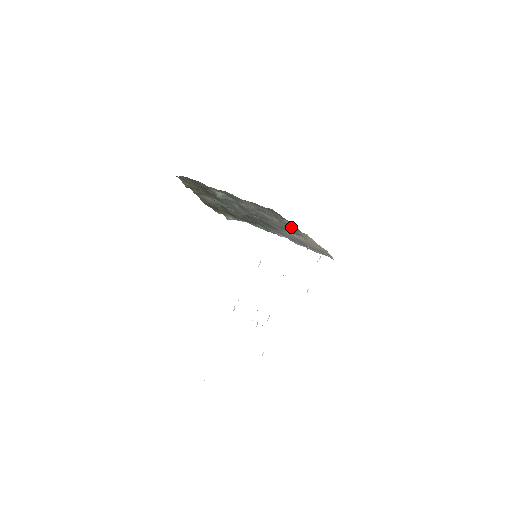
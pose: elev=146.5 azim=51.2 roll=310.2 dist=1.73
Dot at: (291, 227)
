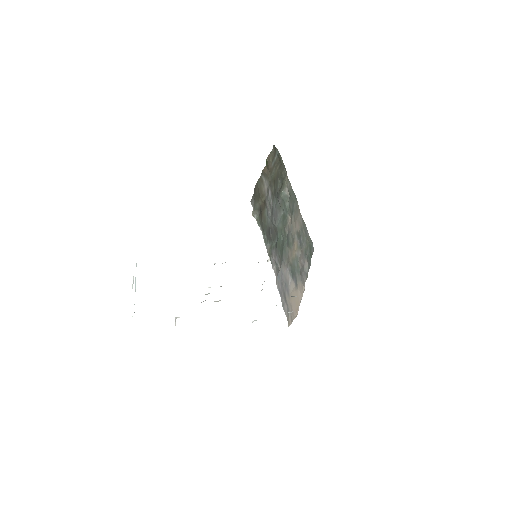
Dot at: (301, 270)
